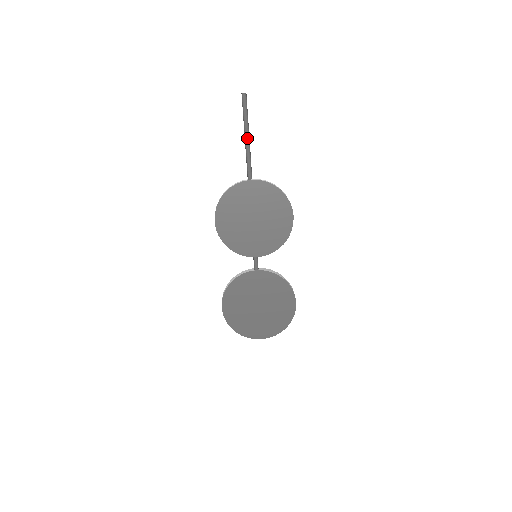
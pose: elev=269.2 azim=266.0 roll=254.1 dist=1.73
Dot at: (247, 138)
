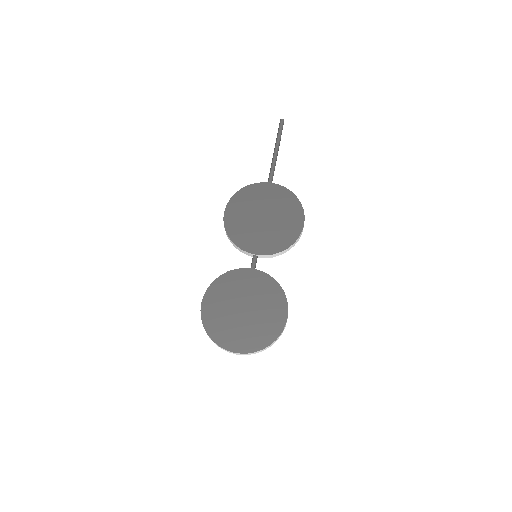
Dot at: (276, 151)
